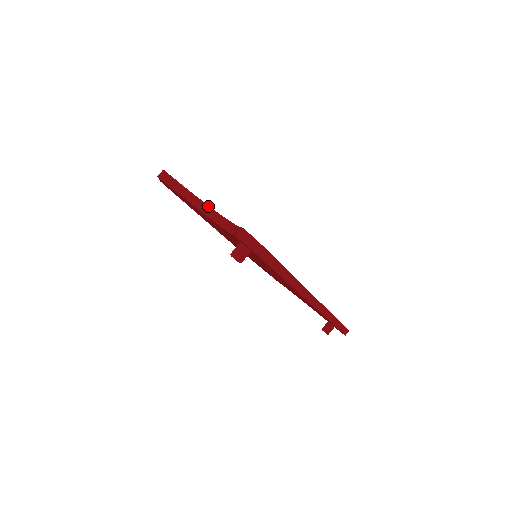
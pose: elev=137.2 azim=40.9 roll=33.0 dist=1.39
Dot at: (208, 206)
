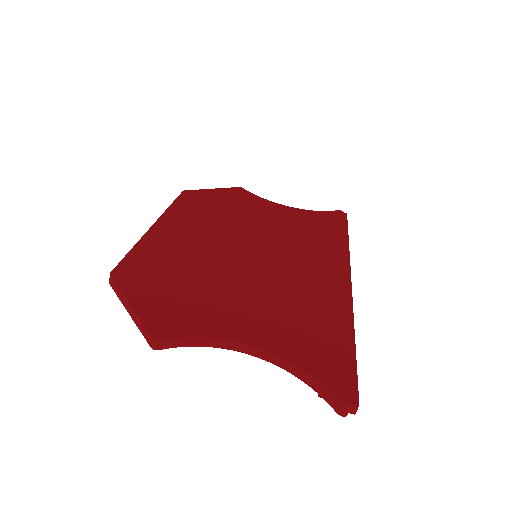
Dot at: (242, 344)
